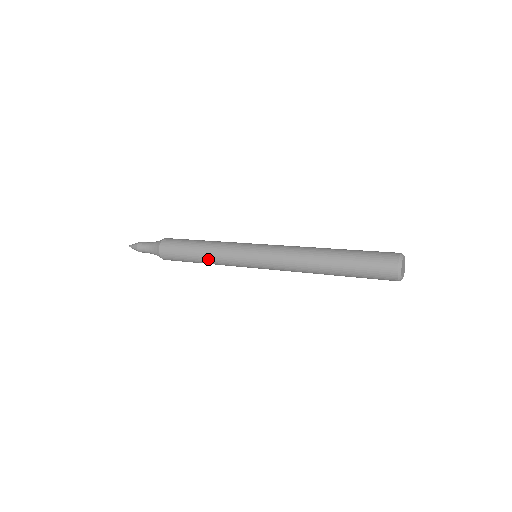
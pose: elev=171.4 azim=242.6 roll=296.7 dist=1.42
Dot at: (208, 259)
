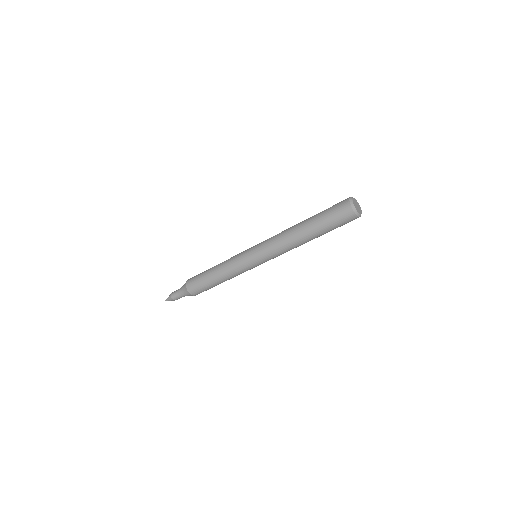
Dot at: (224, 277)
